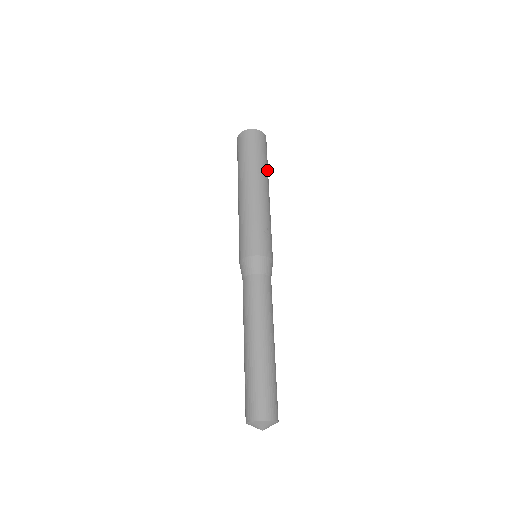
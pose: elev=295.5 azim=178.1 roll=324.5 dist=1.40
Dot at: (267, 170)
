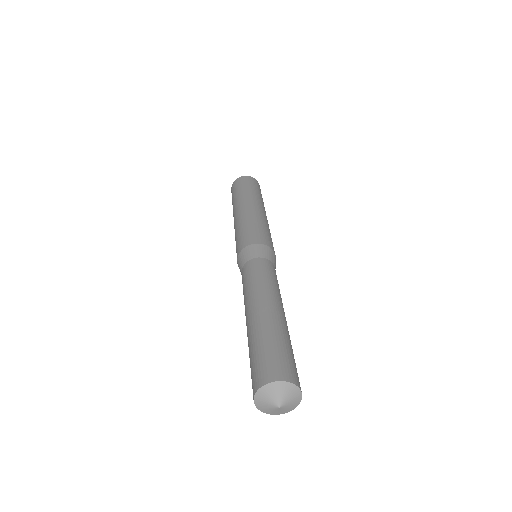
Dot at: occluded
